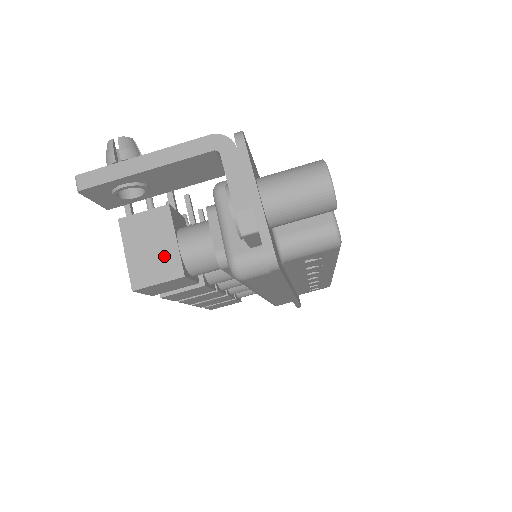
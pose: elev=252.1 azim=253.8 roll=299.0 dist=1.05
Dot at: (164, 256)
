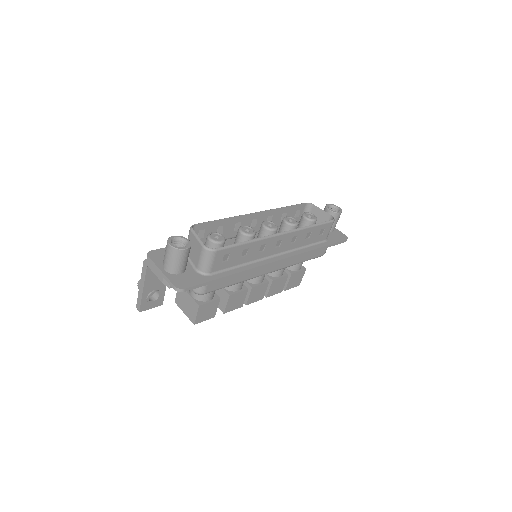
Dot at: (191, 304)
